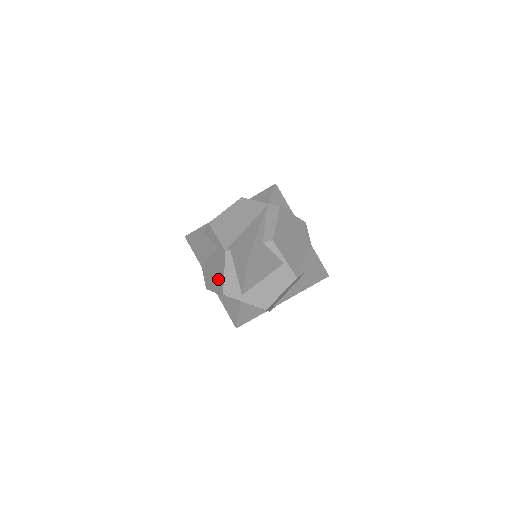
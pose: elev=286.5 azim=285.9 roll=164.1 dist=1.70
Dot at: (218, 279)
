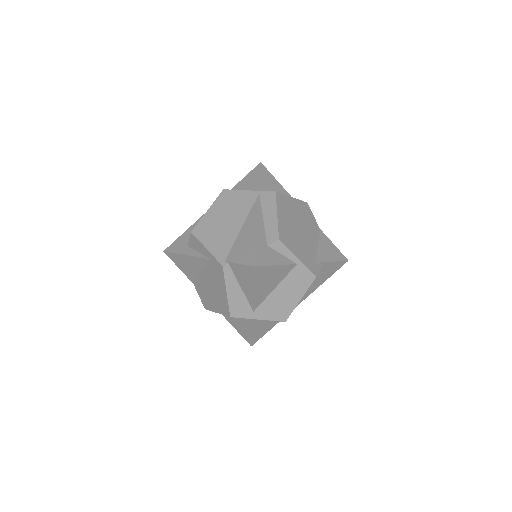
Dot at: (219, 299)
